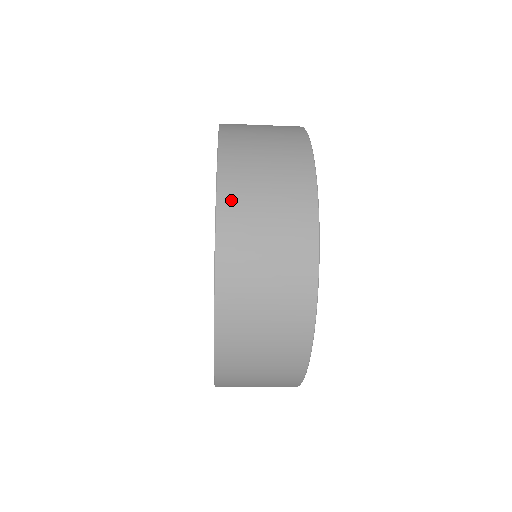
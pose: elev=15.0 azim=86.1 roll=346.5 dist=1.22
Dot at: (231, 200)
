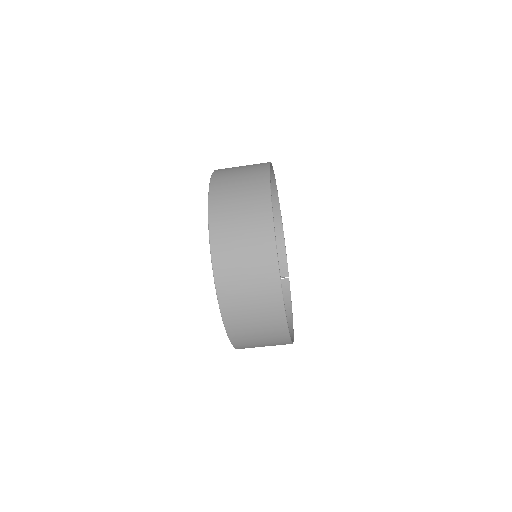
Dot at: (219, 240)
